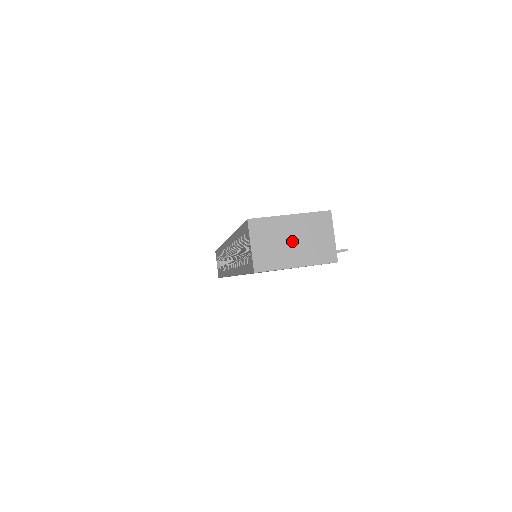
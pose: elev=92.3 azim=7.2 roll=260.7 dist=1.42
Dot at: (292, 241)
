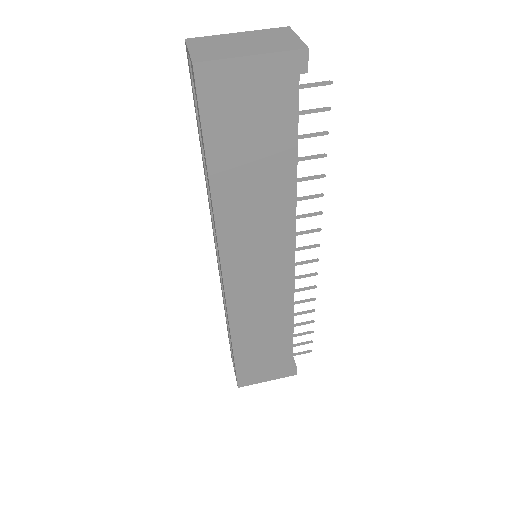
Dot at: (243, 43)
